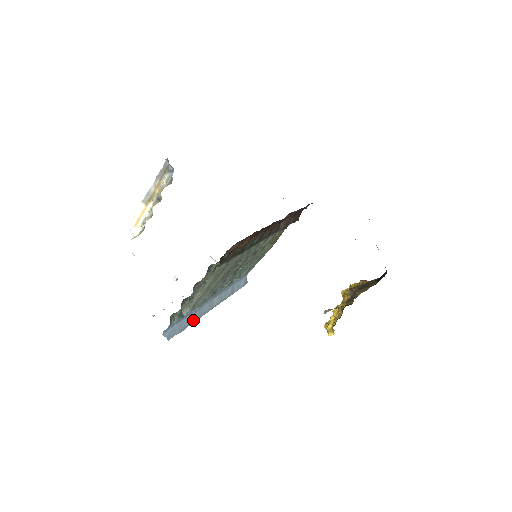
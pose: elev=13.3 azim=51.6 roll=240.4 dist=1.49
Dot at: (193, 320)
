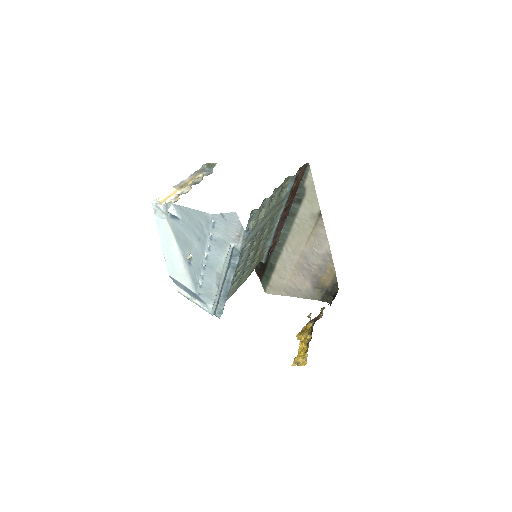
Dot at: occluded
